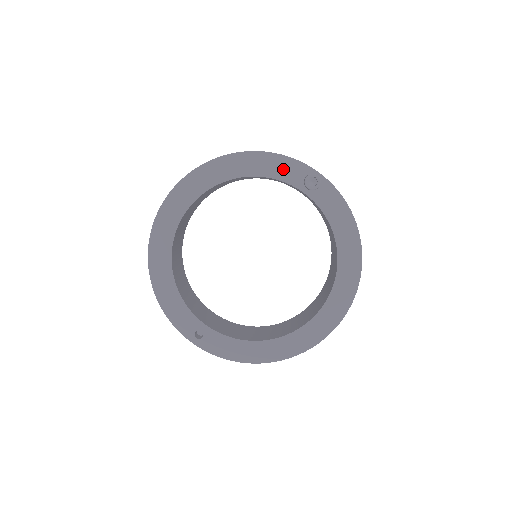
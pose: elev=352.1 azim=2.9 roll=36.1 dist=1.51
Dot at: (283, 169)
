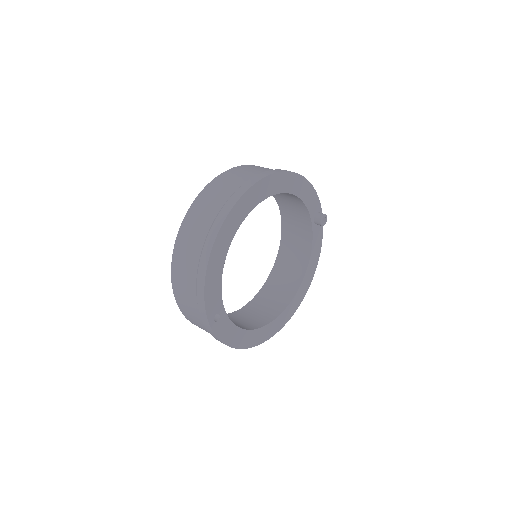
Dot at: (312, 201)
